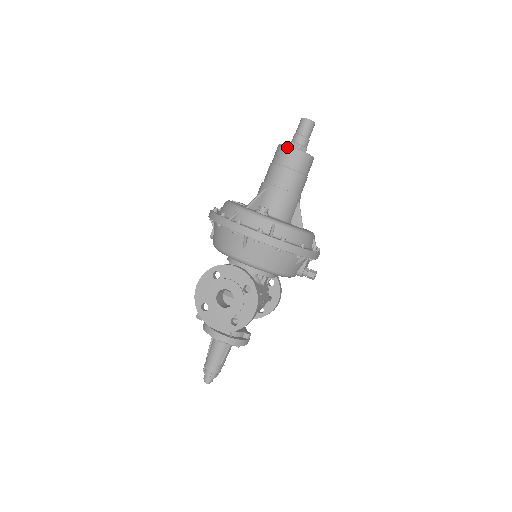
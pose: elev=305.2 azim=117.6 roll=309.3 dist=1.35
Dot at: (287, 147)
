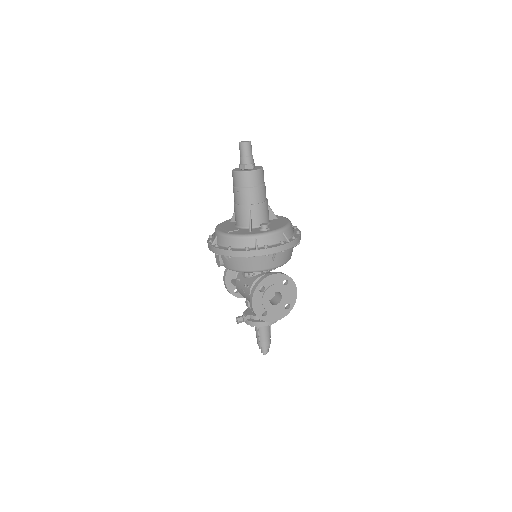
Dot at: (250, 172)
